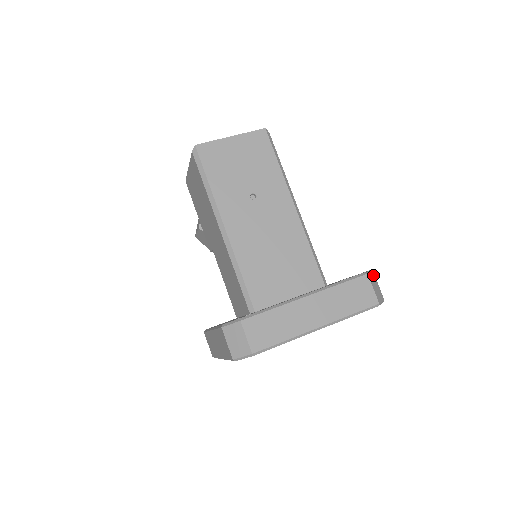
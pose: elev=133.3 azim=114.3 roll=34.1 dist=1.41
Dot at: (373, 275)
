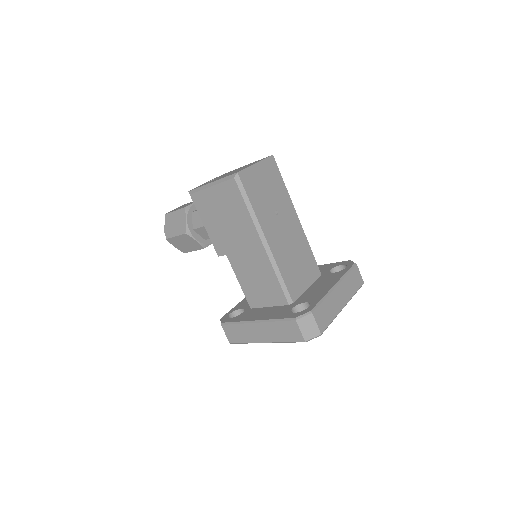
Dot at: occluded
